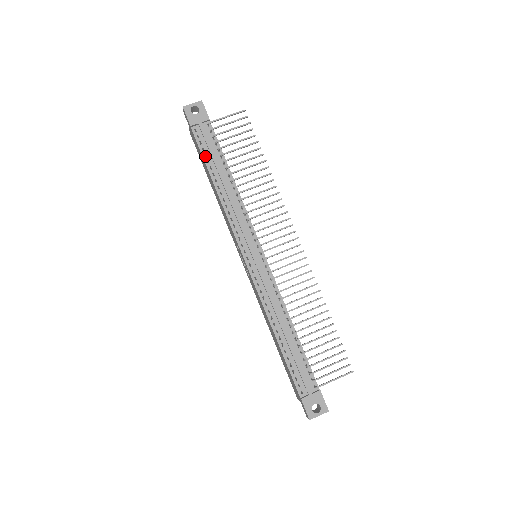
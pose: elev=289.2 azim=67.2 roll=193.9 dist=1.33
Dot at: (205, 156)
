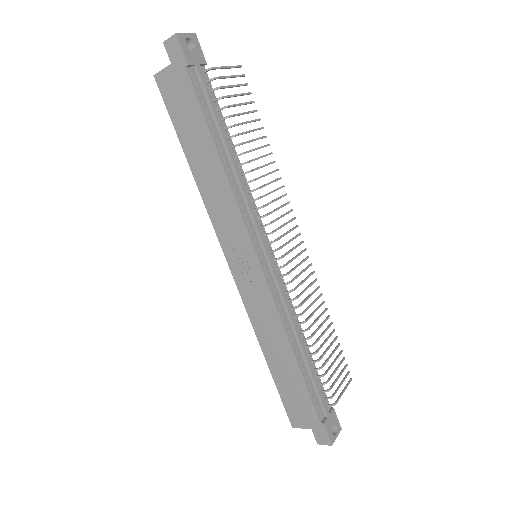
Dot at: (197, 114)
